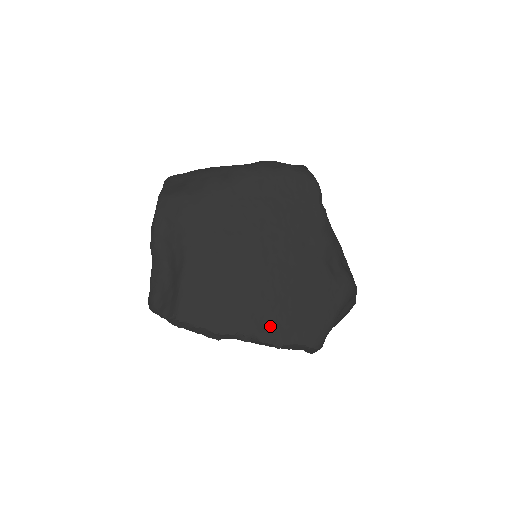
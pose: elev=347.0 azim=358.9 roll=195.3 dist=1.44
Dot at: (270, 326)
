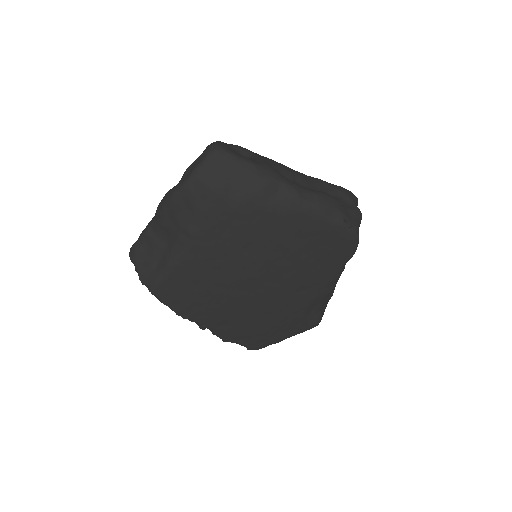
Dot at: (228, 328)
